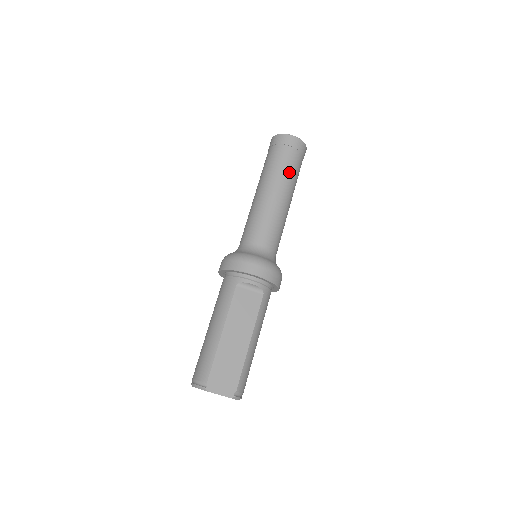
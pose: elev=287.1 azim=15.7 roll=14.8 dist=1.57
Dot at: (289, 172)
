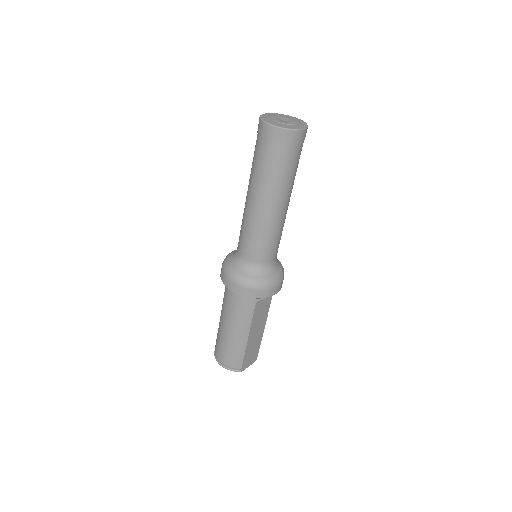
Dot at: (295, 175)
